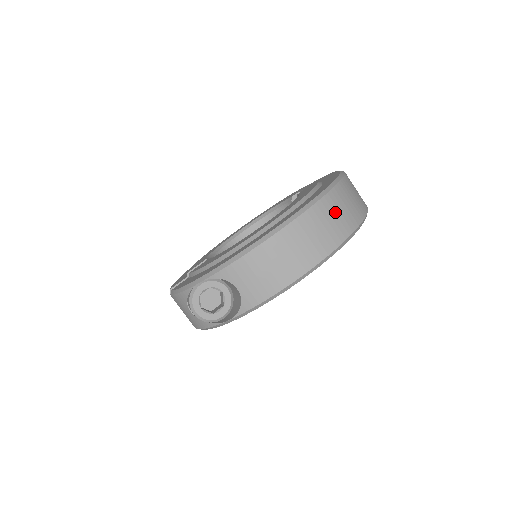
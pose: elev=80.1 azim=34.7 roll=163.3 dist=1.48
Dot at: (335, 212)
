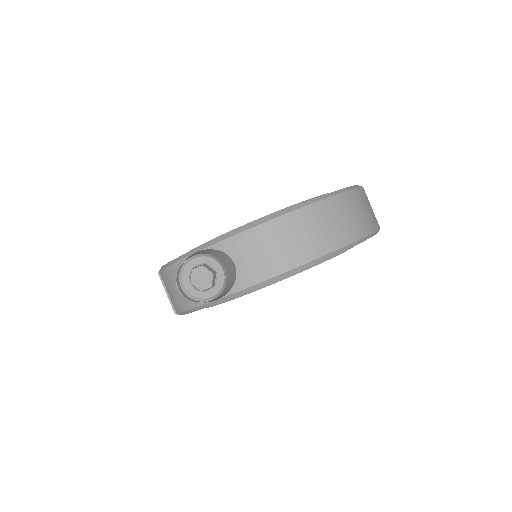
Dot at: (350, 211)
